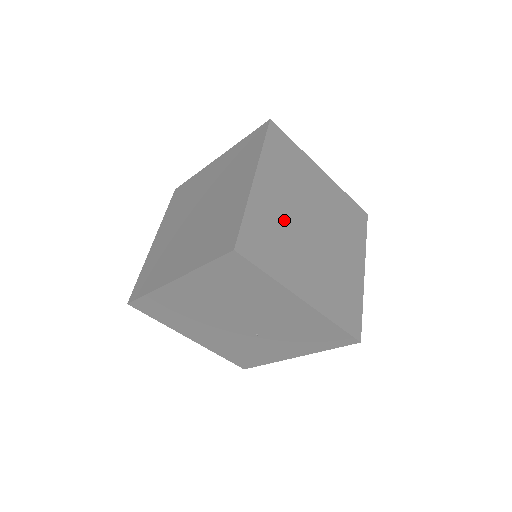
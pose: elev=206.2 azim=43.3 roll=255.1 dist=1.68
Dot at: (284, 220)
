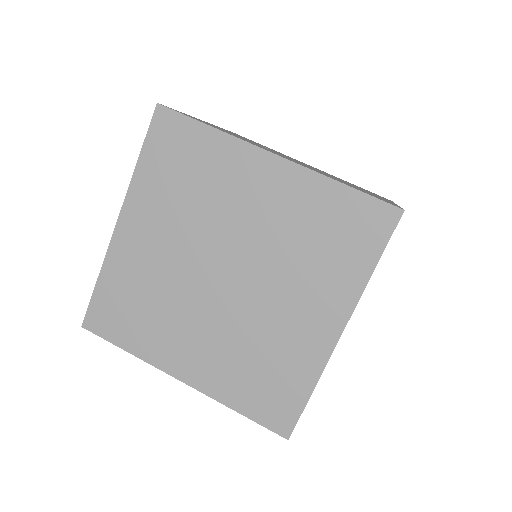
Dot at: (162, 274)
